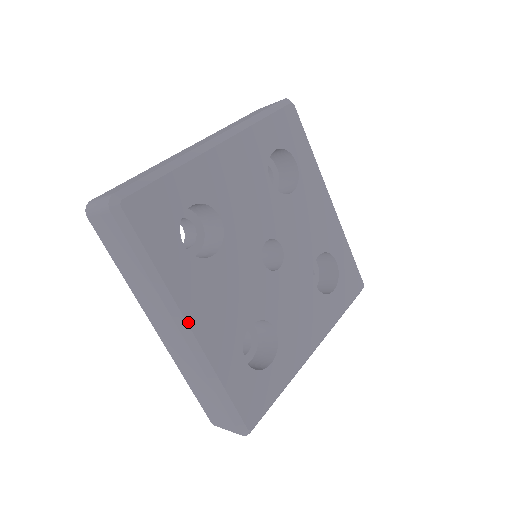
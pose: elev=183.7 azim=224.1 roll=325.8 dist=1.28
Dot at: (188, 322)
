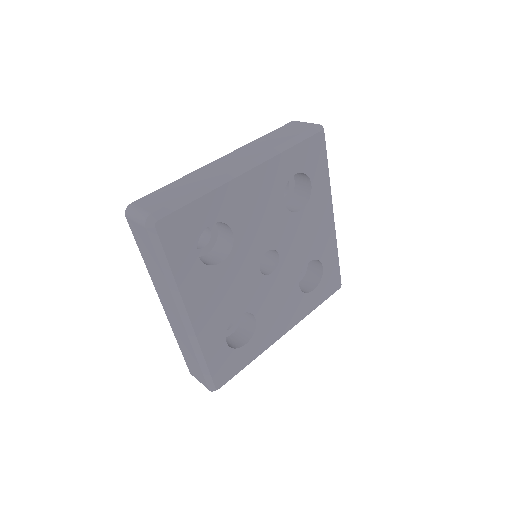
Dot at: (188, 313)
